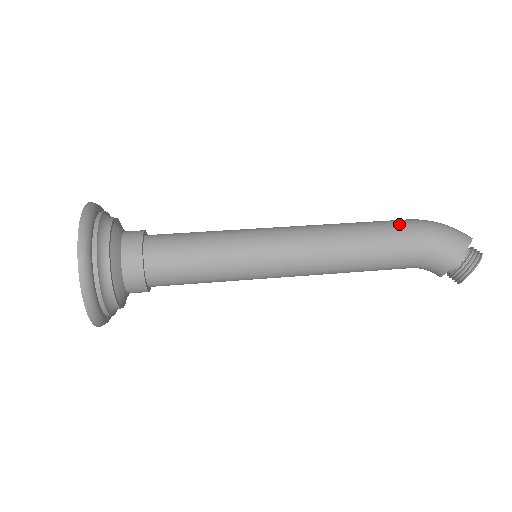
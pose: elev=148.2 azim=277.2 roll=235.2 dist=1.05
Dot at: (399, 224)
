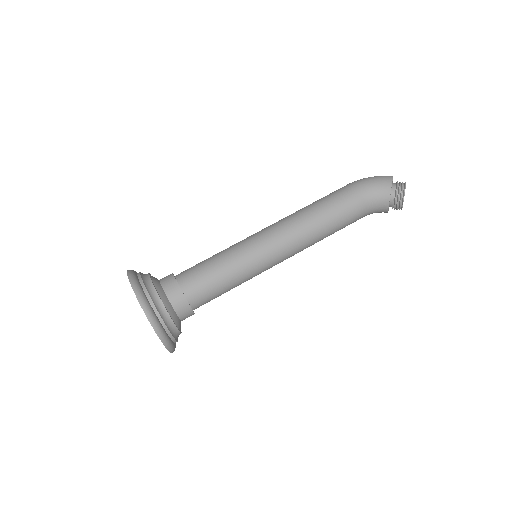
Dot at: (340, 190)
